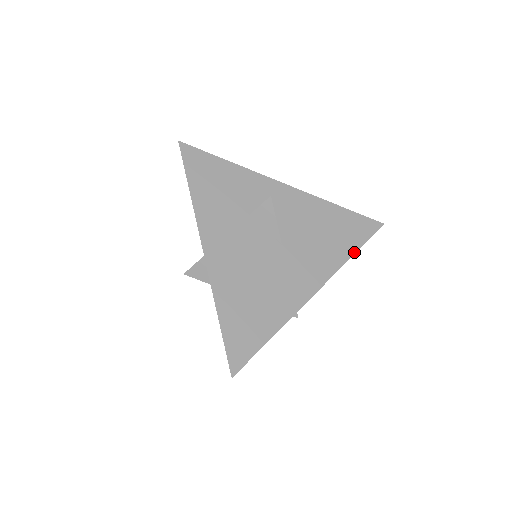
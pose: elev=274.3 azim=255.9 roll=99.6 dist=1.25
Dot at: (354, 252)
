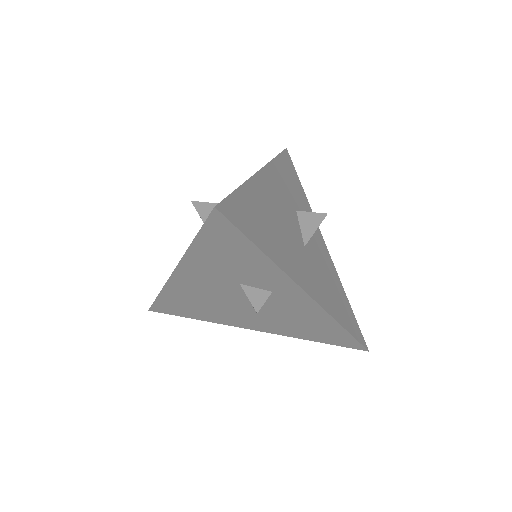
Dot at: (344, 326)
